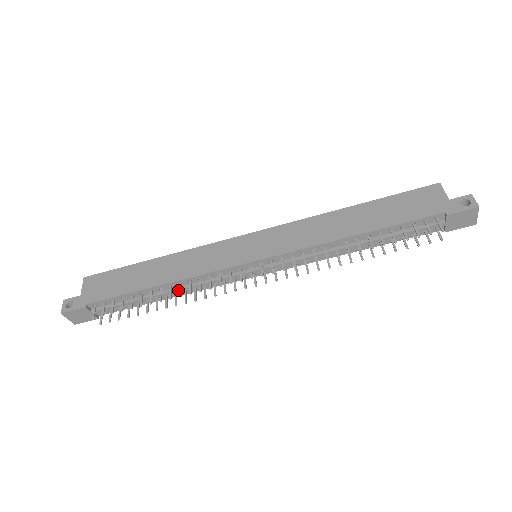
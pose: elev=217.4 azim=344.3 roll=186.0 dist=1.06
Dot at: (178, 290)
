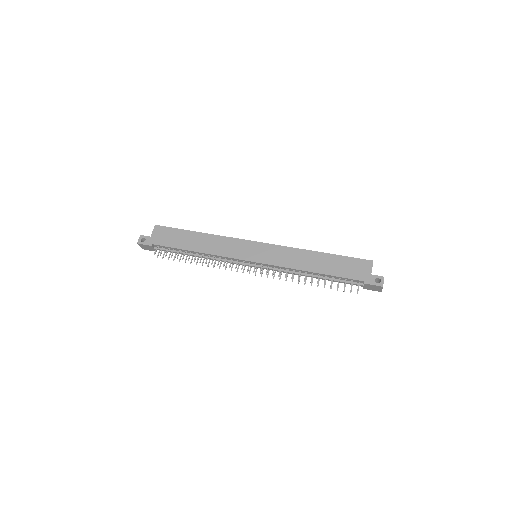
Dot at: (206, 258)
